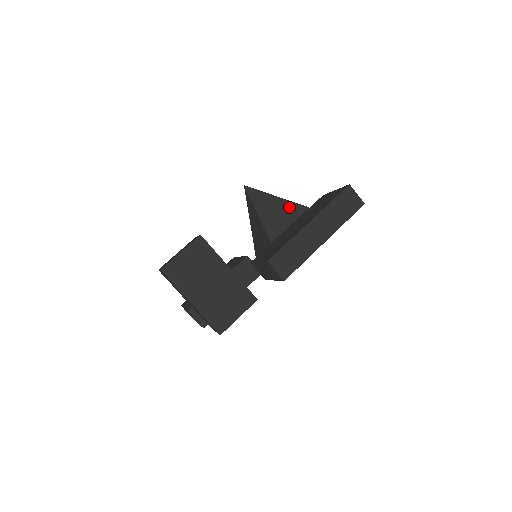
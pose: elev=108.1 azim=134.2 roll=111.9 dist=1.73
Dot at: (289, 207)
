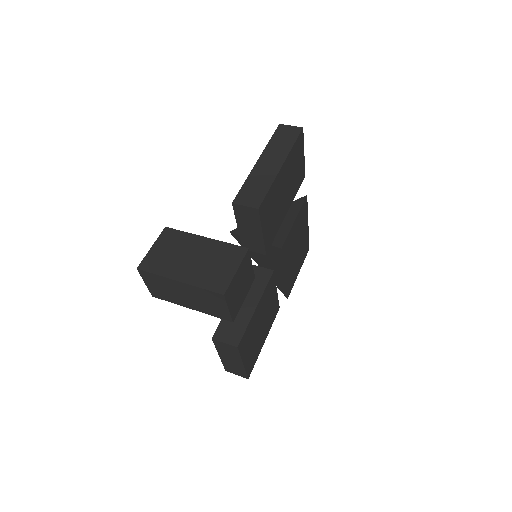
Dot at: occluded
